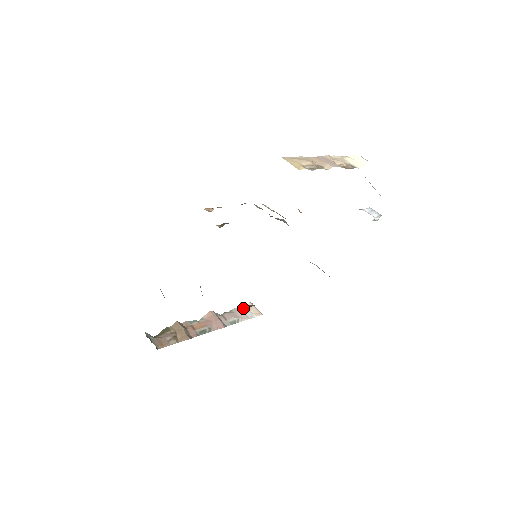
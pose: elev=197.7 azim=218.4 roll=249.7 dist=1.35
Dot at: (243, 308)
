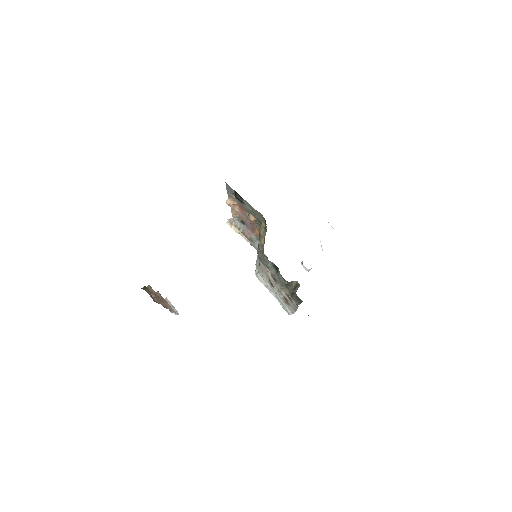
Dot at: (169, 302)
